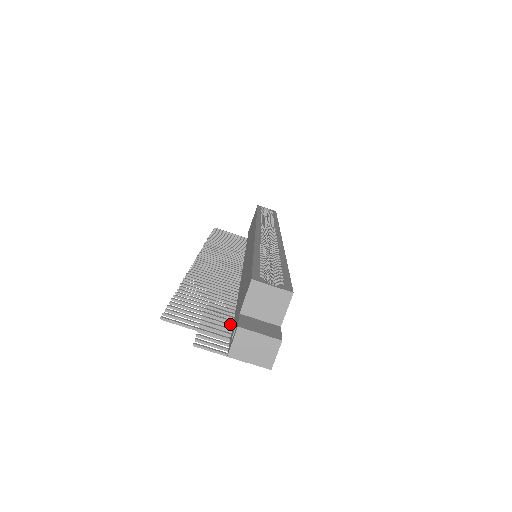
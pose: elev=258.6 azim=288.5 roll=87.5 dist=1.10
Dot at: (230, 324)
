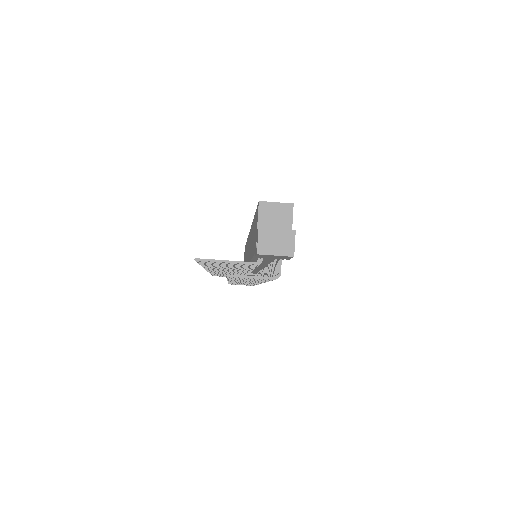
Dot at: occluded
